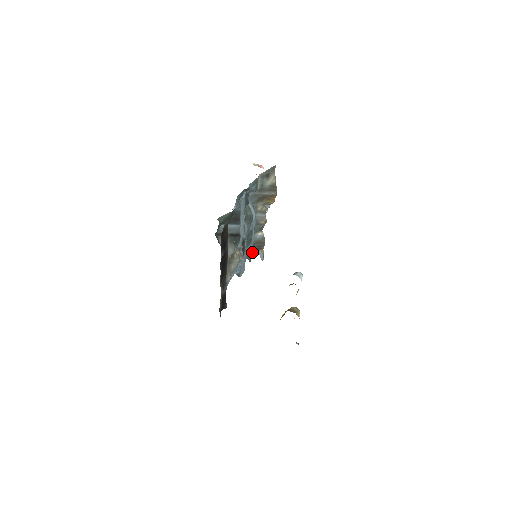
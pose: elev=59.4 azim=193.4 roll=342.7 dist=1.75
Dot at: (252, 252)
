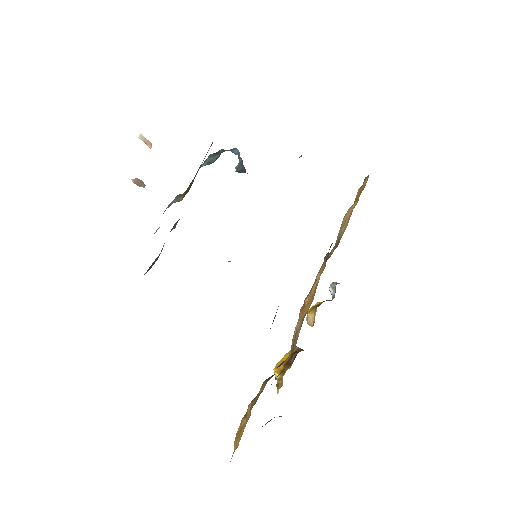
Dot at: occluded
